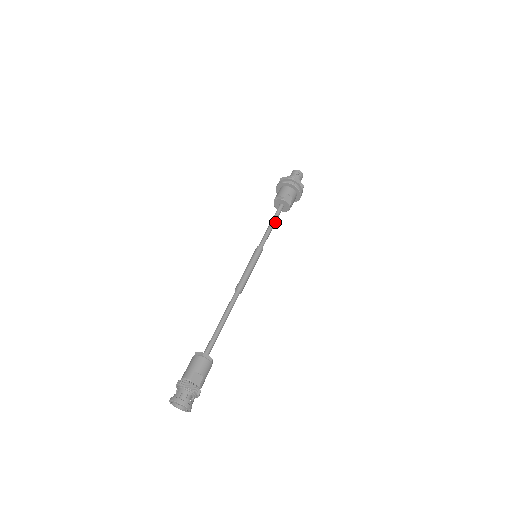
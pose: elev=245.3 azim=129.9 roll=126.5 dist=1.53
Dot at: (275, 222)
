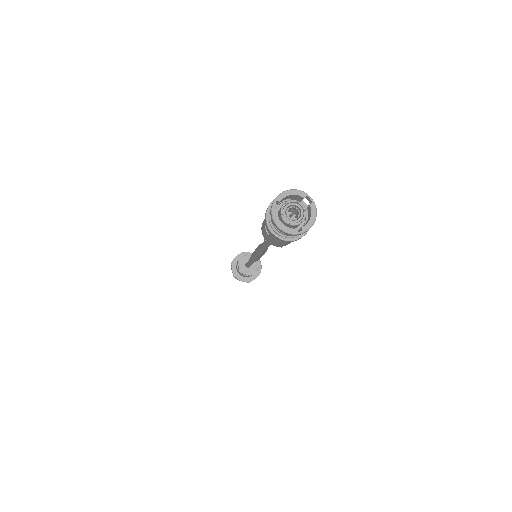
Dot at: occluded
